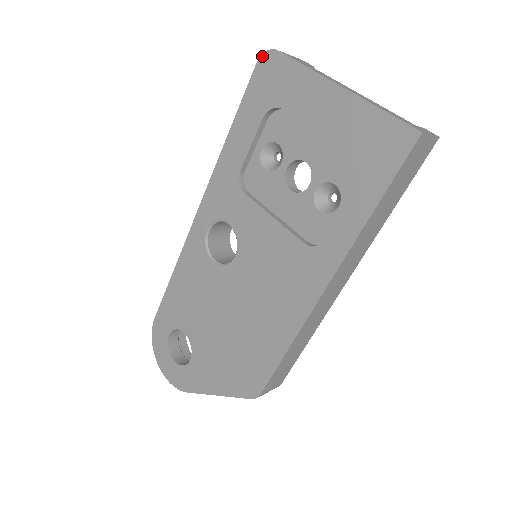
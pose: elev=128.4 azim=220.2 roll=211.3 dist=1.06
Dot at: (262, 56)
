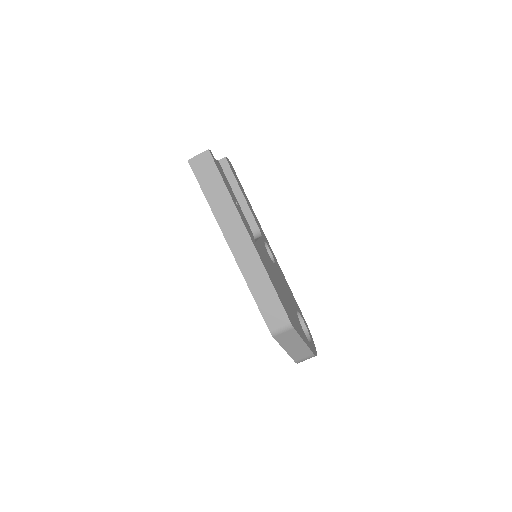
Dot at: occluded
